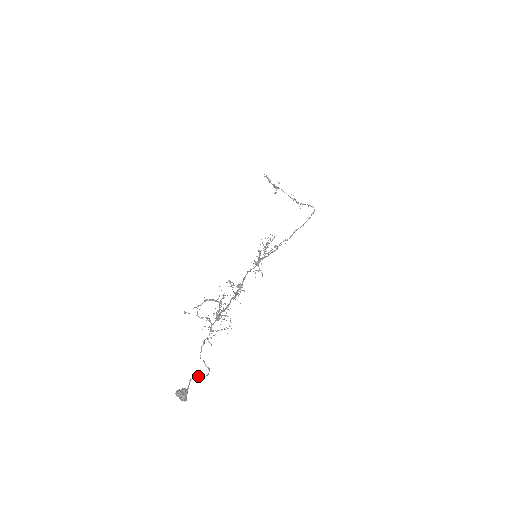
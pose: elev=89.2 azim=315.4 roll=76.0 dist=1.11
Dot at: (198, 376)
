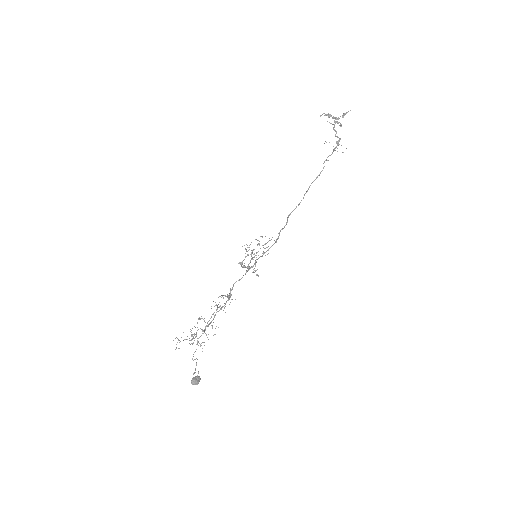
Dot at: (194, 373)
